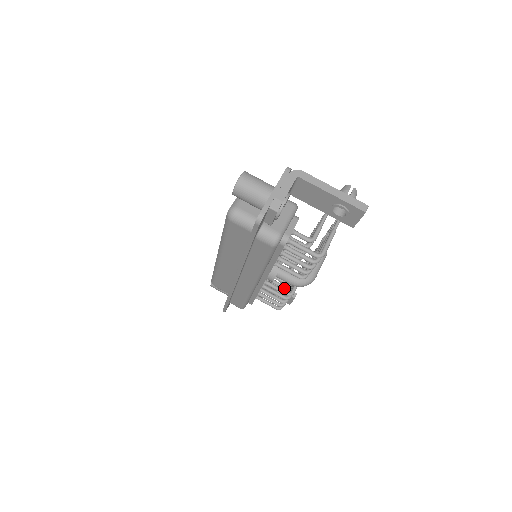
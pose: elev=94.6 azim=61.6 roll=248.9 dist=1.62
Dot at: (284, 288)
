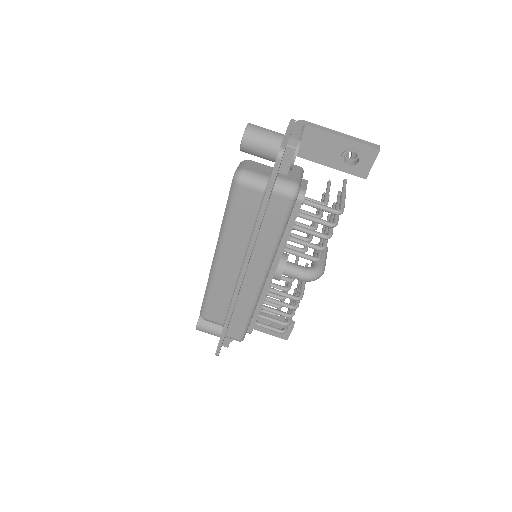
Dot at: (279, 317)
